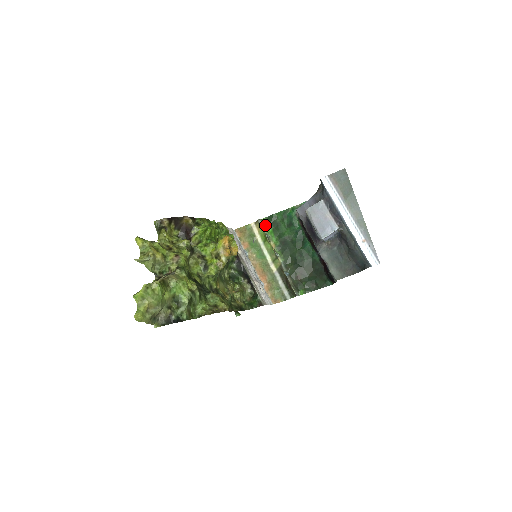
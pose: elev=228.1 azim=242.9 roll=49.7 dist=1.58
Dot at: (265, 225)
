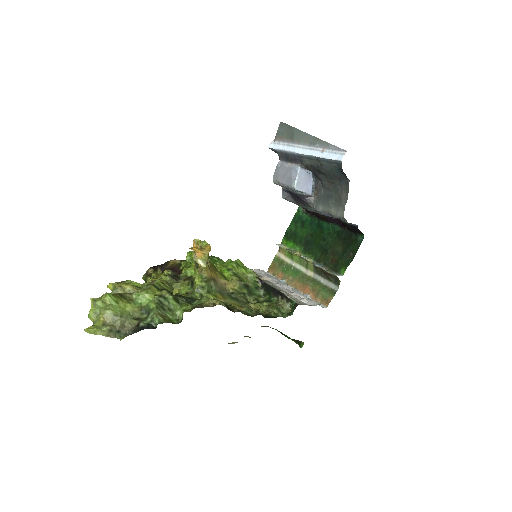
Dot at: (286, 244)
